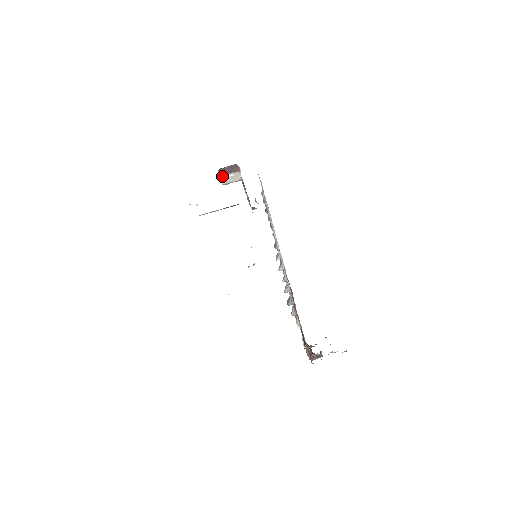
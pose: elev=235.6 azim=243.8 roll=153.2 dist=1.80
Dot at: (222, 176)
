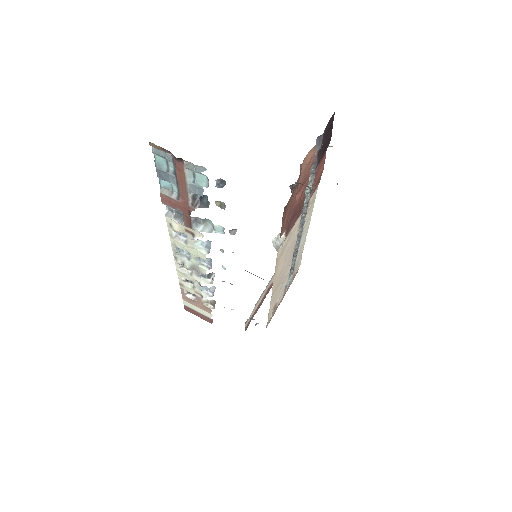
Dot at: occluded
